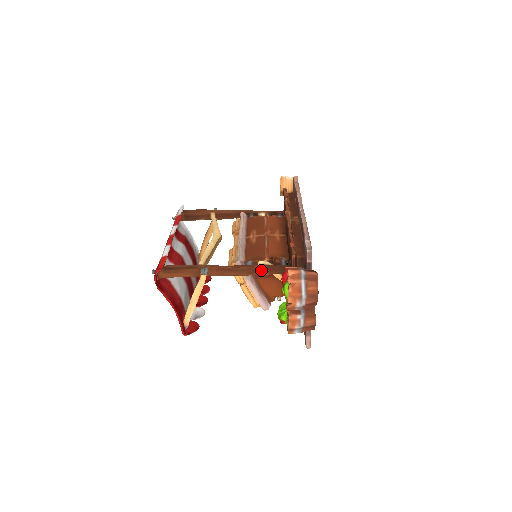
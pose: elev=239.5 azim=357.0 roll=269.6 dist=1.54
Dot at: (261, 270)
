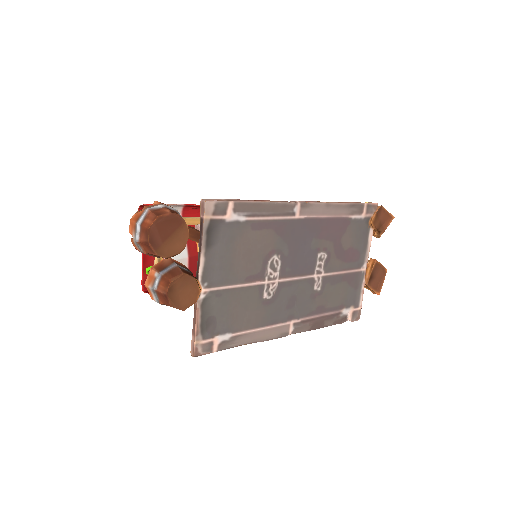
Dot at: occluded
